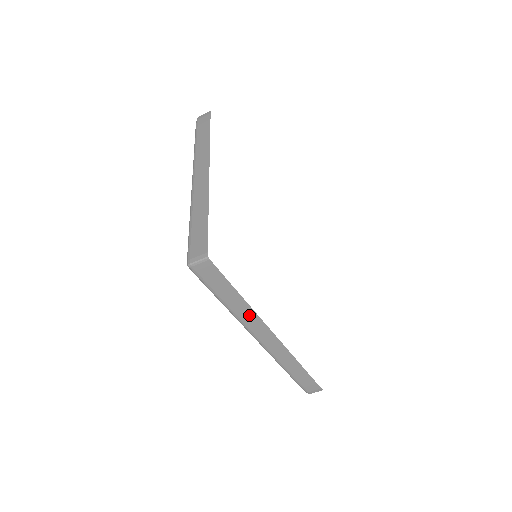
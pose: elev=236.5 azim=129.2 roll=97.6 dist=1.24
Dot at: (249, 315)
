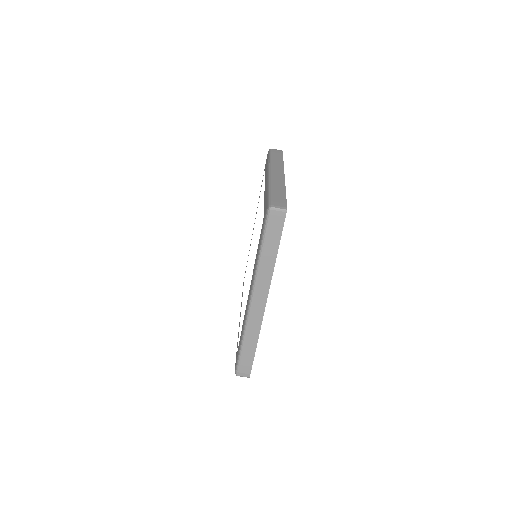
Dot at: (267, 272)
